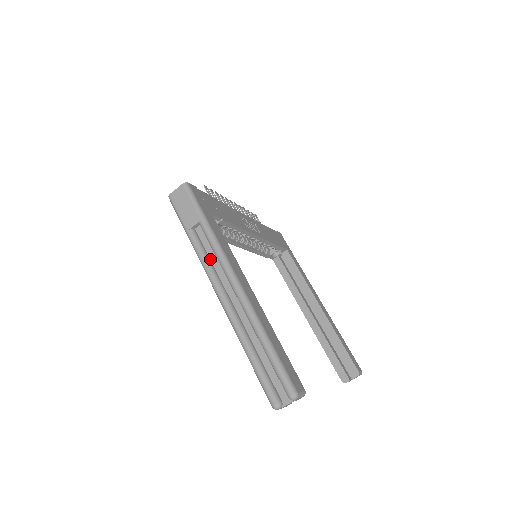
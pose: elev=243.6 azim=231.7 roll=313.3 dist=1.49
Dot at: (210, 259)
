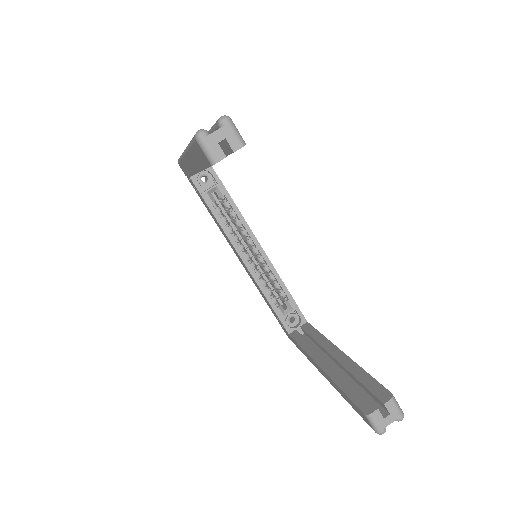
Dot at: occluded
